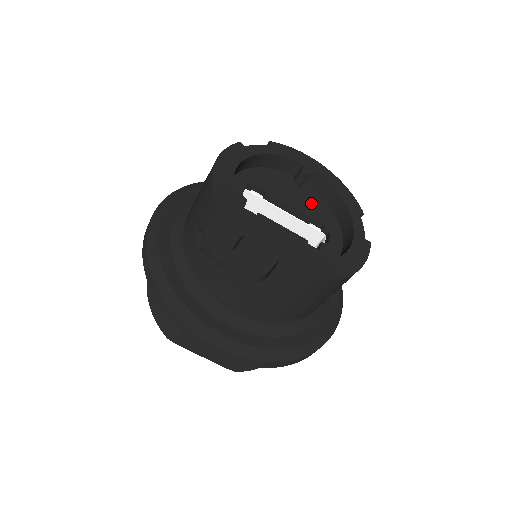
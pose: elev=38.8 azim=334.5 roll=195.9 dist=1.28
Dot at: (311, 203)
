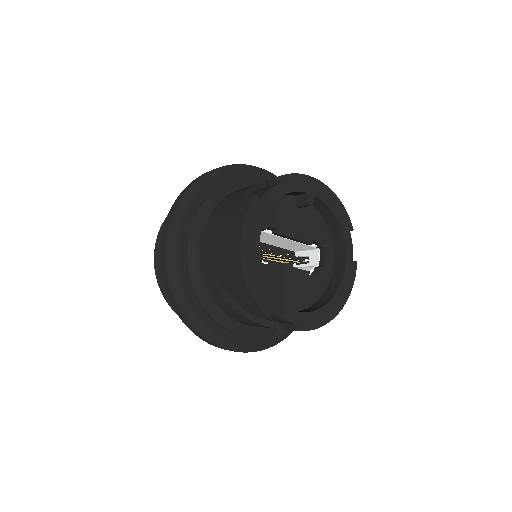
Dot at: (310, 224)
